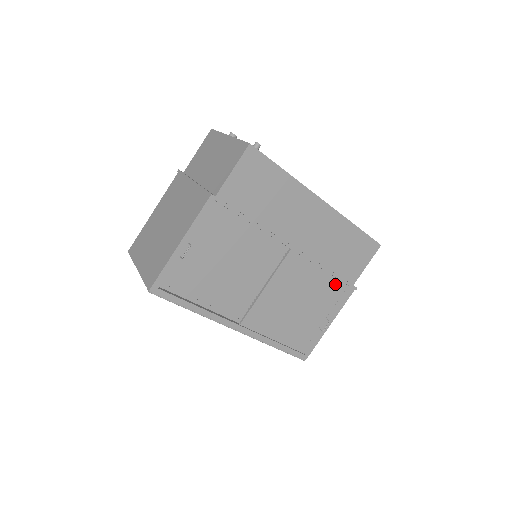
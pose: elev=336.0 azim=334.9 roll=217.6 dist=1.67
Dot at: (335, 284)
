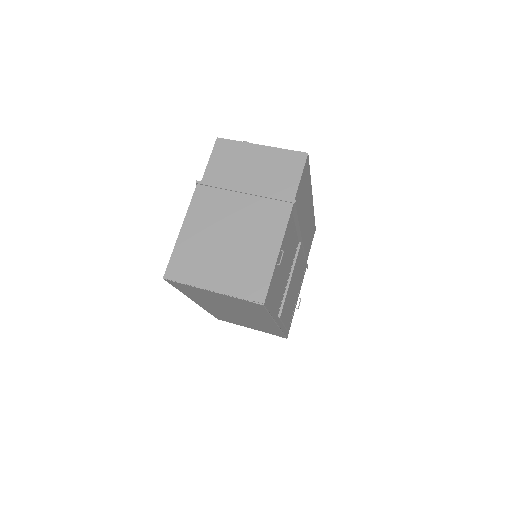
Dot at: (304, 266)
